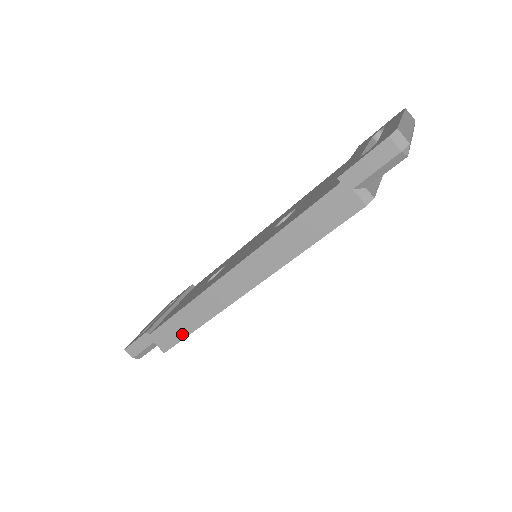
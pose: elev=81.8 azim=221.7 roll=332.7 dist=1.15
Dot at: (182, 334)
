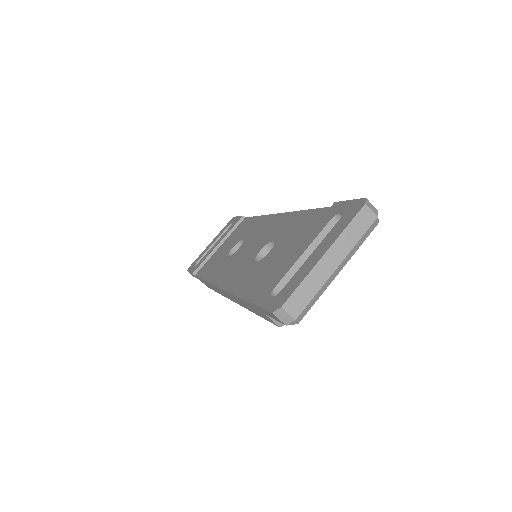
Dot at: (212, 289)
